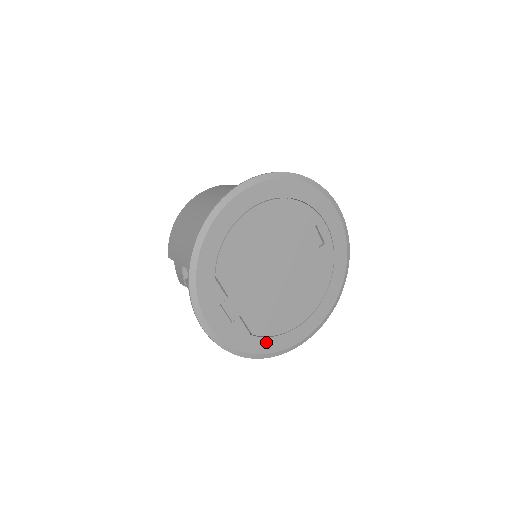
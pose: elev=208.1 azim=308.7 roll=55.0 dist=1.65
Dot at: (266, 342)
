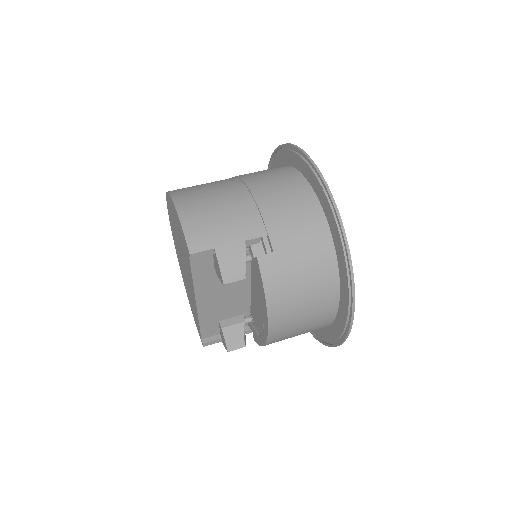
Dot at: occluded
